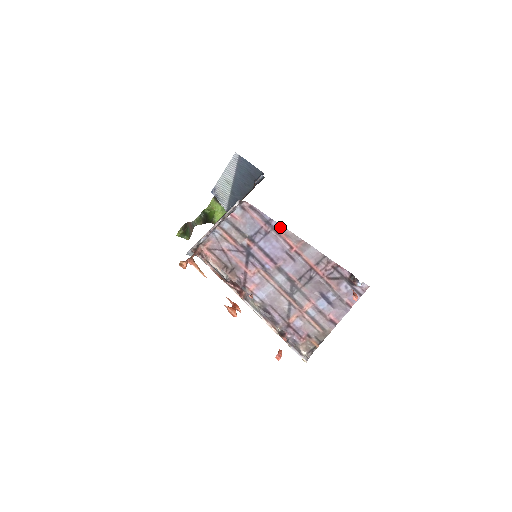
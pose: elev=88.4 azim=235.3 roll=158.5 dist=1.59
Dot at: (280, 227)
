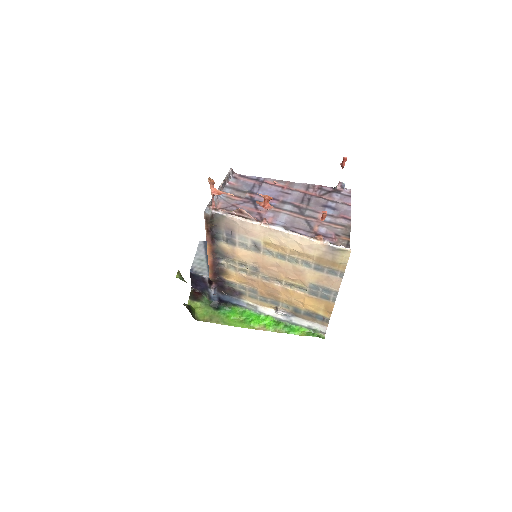
Dot at: (267, 180)
